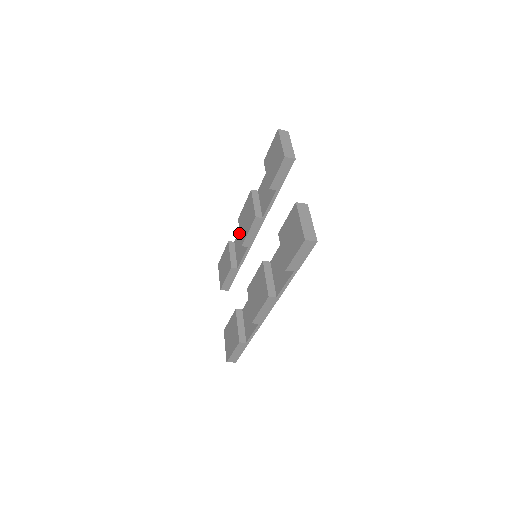
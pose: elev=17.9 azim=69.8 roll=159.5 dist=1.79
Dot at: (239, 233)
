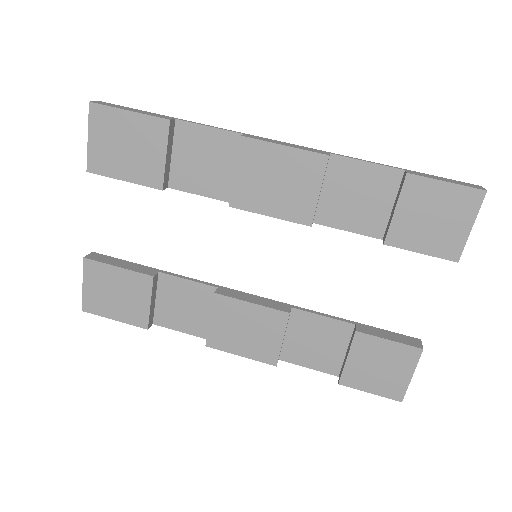
Dot at: (209, 132)
